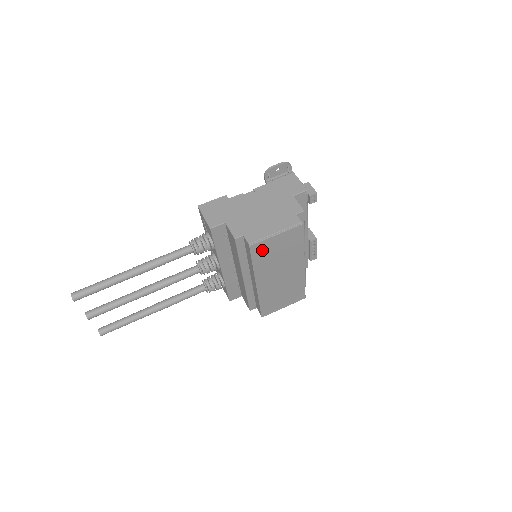
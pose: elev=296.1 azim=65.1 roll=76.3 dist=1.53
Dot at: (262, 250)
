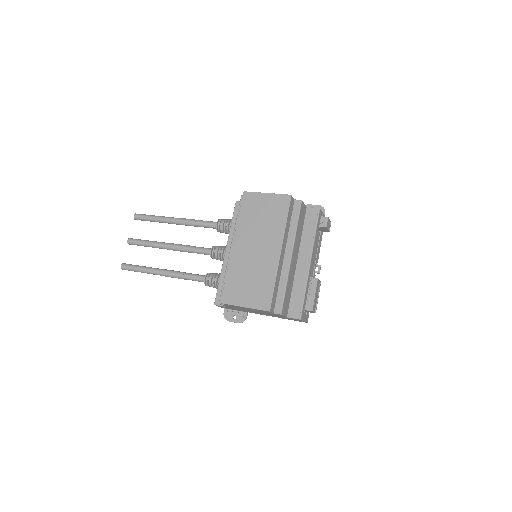
Dot at: (251, 203)
